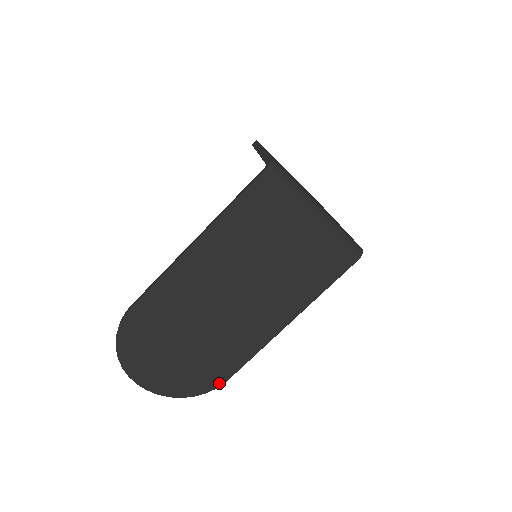
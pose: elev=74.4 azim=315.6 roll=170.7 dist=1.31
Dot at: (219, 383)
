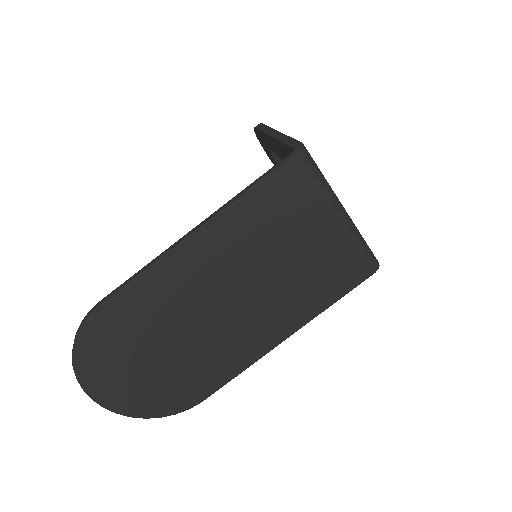
Dot at: (194, 403)
